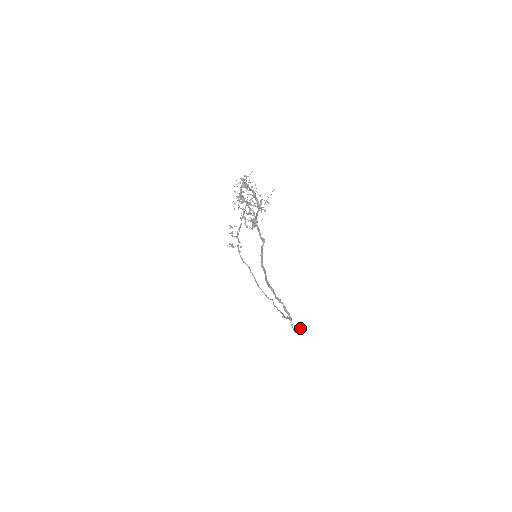
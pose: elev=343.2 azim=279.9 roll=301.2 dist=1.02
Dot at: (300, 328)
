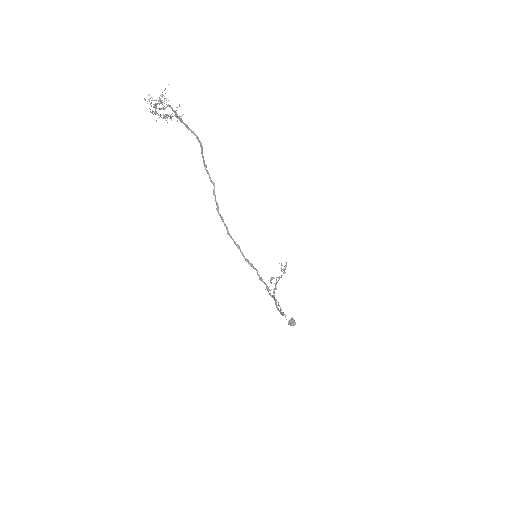
Dot at: (295, 322)
